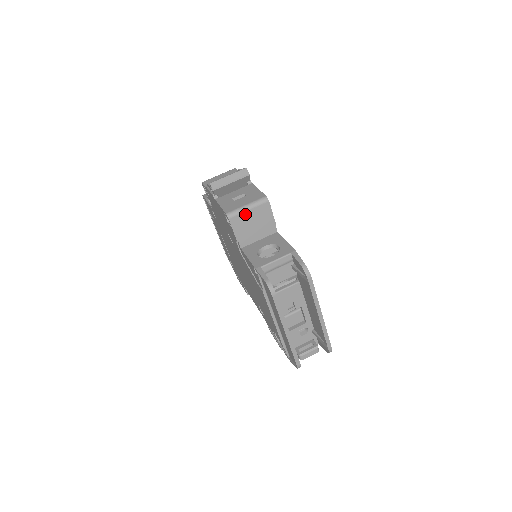
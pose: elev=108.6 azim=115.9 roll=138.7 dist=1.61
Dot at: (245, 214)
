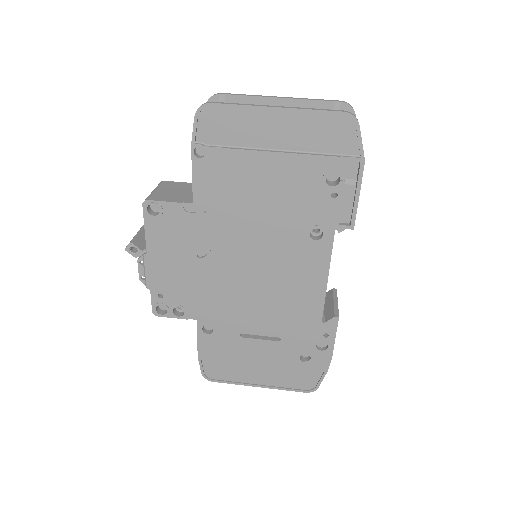
Dot at: (157, 193)
